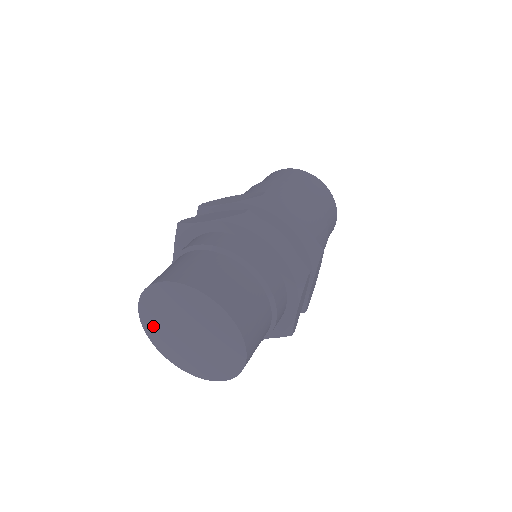
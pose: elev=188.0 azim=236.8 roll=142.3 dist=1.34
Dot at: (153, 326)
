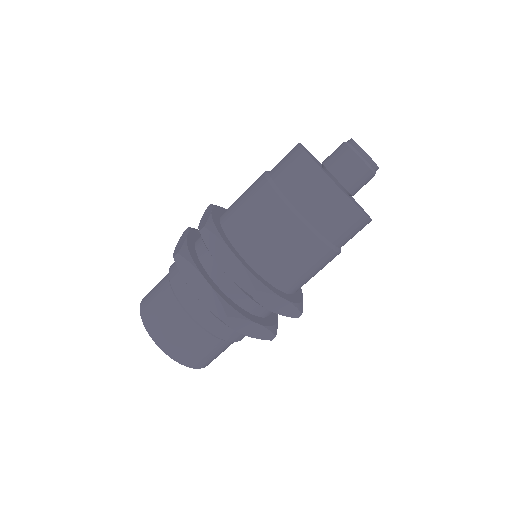
Dot at: occluded
